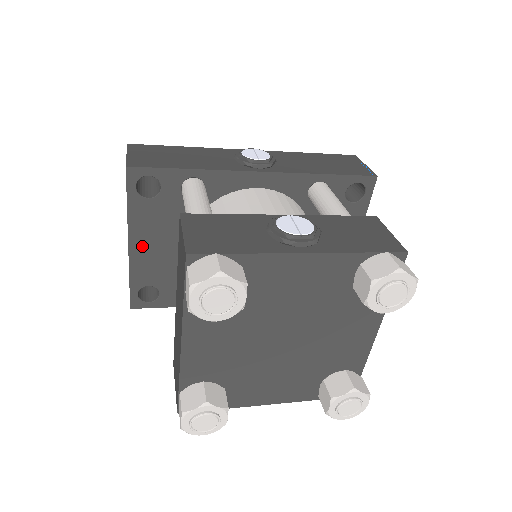
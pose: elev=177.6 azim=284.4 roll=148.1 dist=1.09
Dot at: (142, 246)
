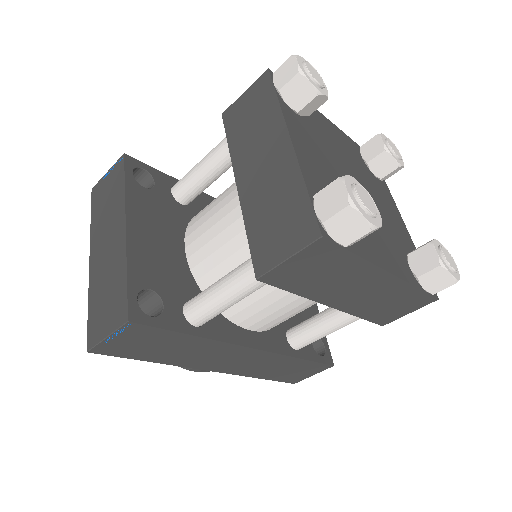
Dot at: (140, 233)
